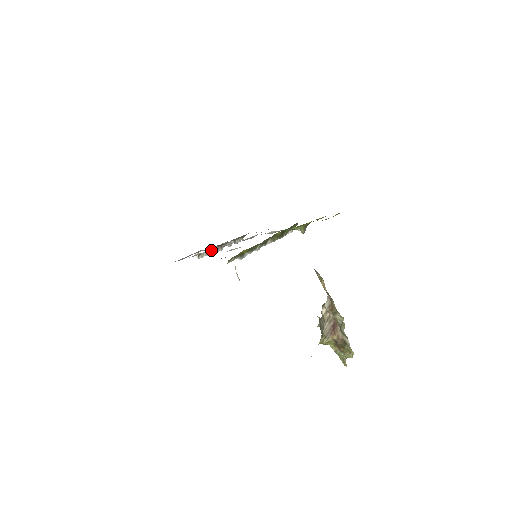
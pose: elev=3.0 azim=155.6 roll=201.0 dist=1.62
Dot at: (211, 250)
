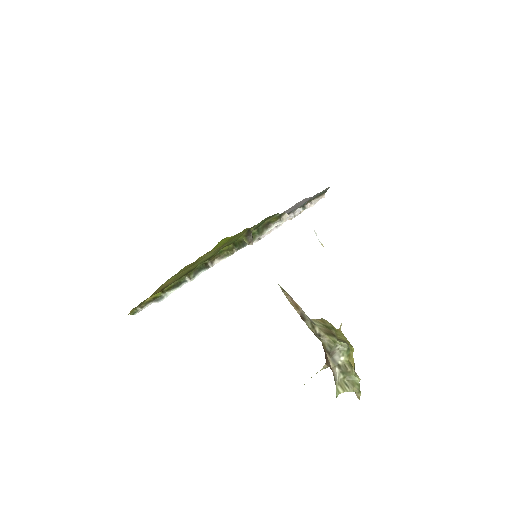
Dot at: occluded
